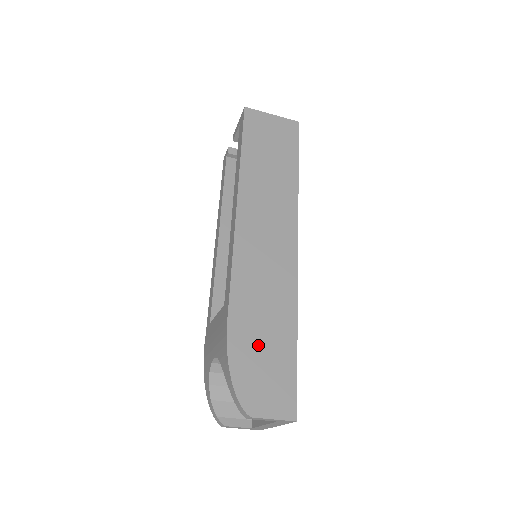
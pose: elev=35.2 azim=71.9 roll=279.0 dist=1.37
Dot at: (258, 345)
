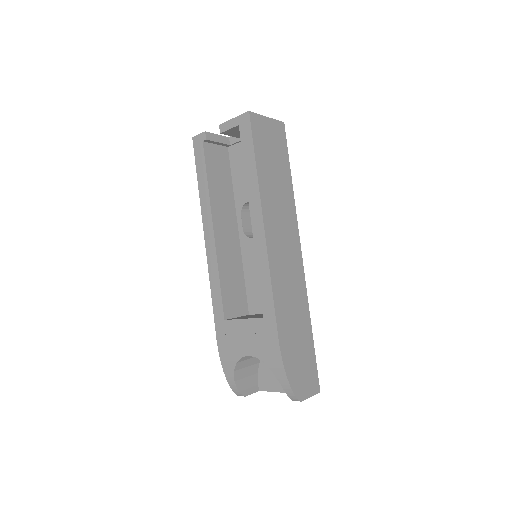
Dot at: (296, 347)
